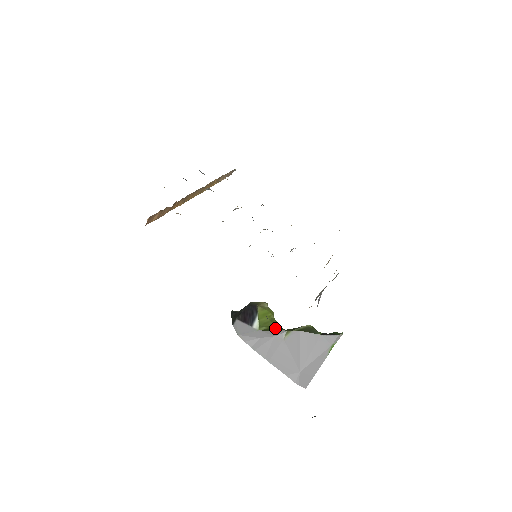
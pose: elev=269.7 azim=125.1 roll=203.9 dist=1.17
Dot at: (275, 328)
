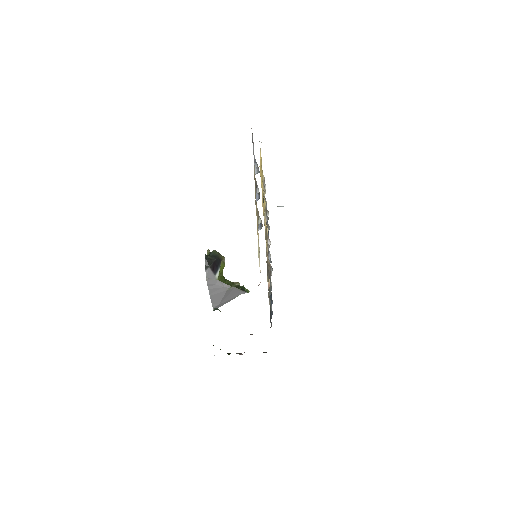
Dot at: (224, 279)
